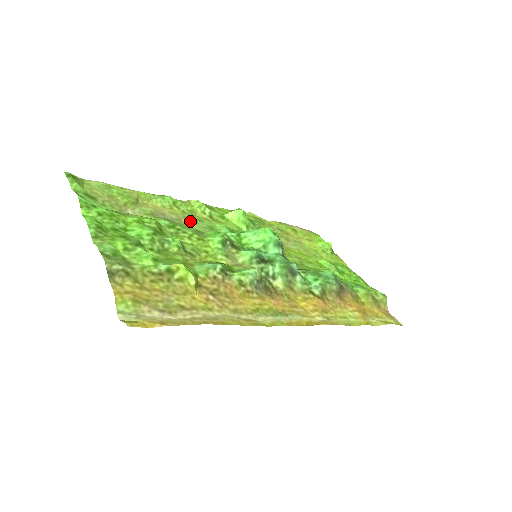
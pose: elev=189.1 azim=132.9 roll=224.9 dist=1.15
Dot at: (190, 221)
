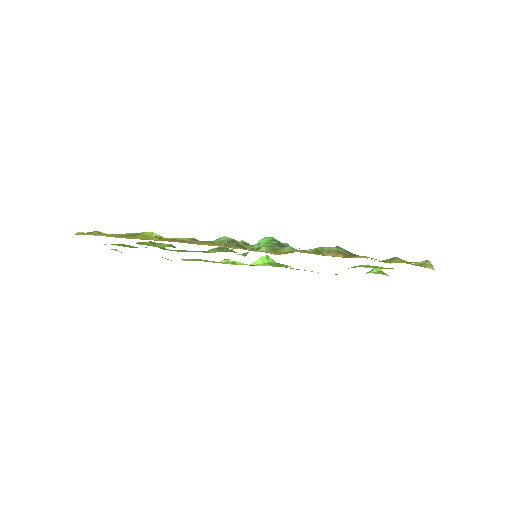
Dot at: occluded
